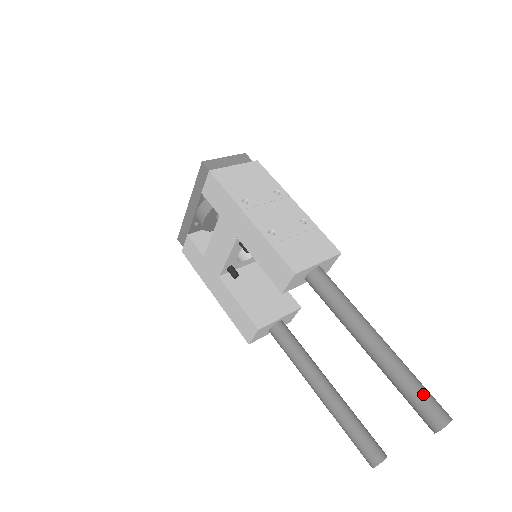
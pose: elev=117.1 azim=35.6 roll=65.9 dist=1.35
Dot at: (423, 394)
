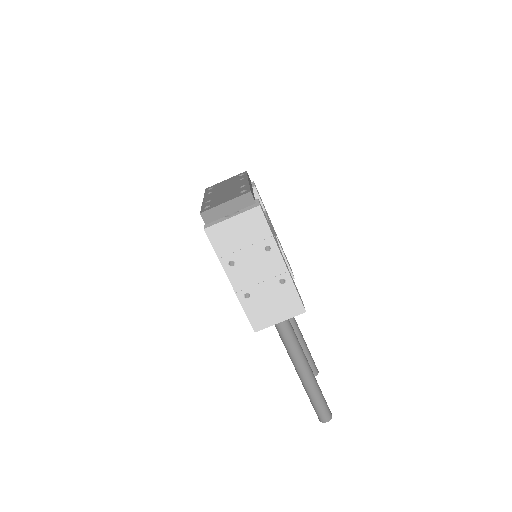
Dot at: (318, 407)
